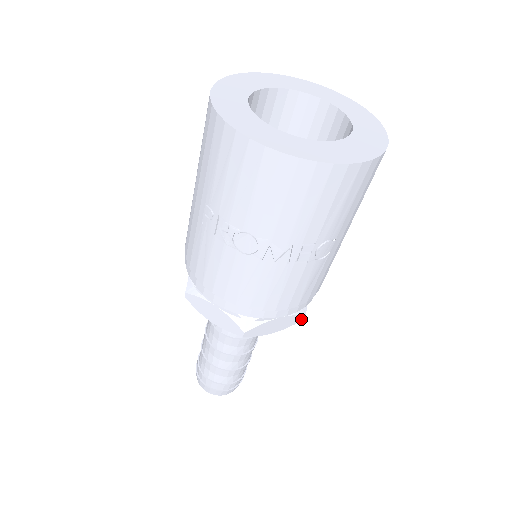
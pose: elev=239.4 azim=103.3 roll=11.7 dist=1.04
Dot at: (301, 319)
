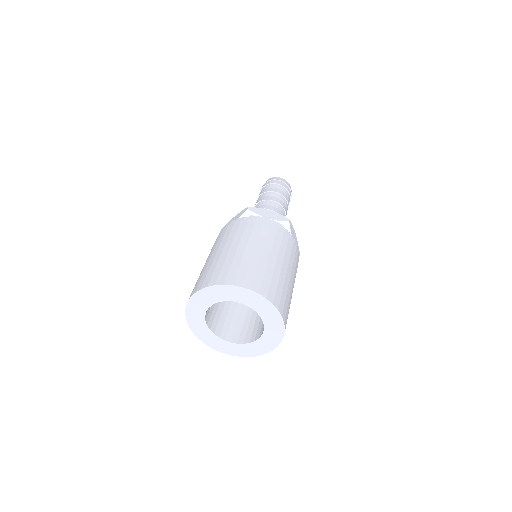
Dot at: occluded
